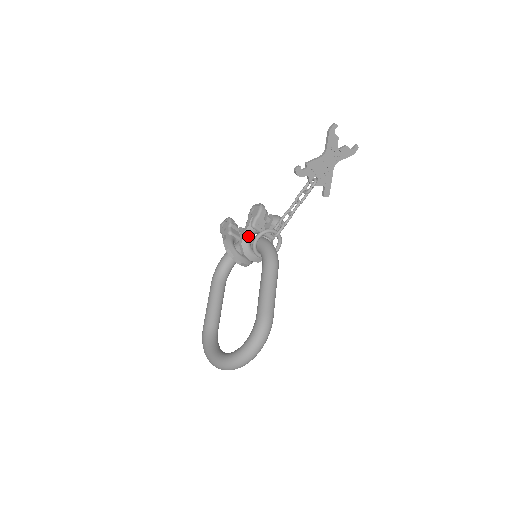
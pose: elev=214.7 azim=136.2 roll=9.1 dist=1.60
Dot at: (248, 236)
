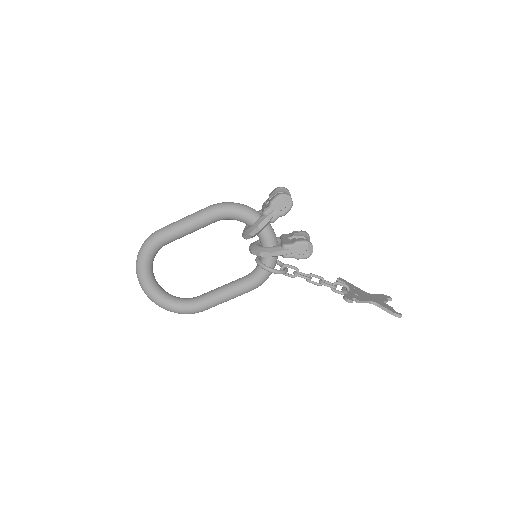
Dot at: occluded
